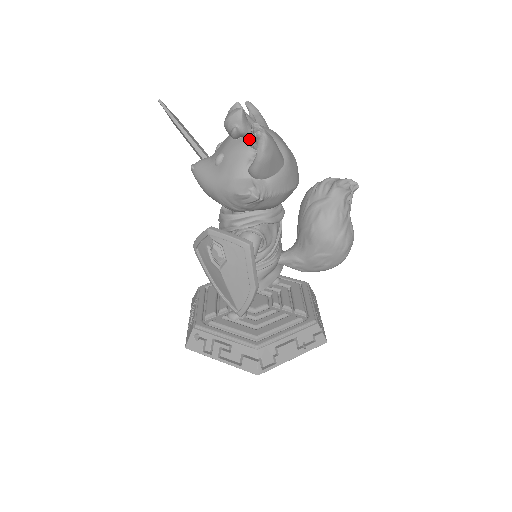
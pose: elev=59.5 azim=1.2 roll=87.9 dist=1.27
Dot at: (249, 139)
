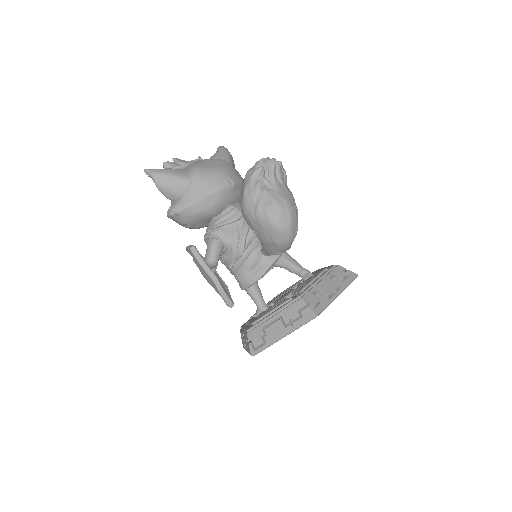
Dot at: occluded
